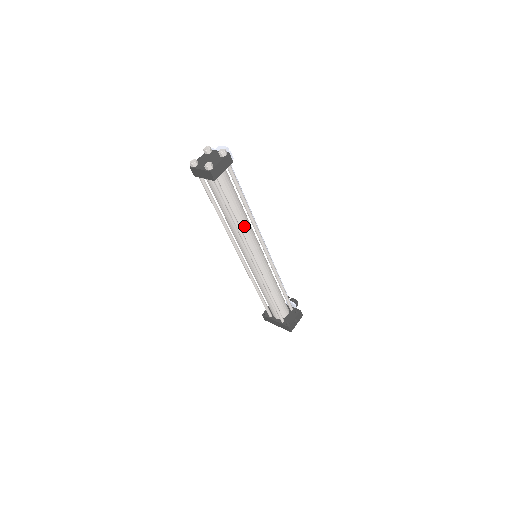
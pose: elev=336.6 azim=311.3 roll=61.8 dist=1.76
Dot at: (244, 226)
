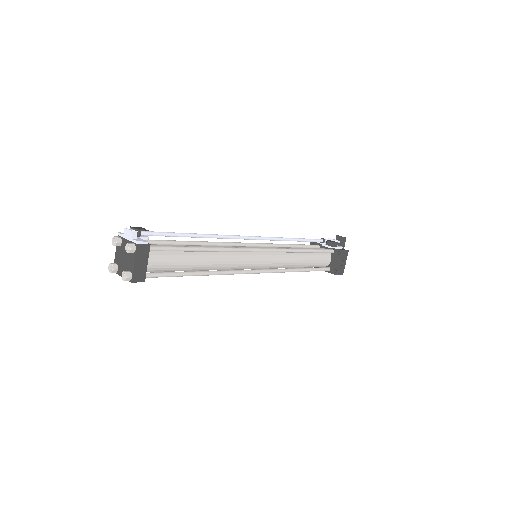
Dot at: (217, 264)
